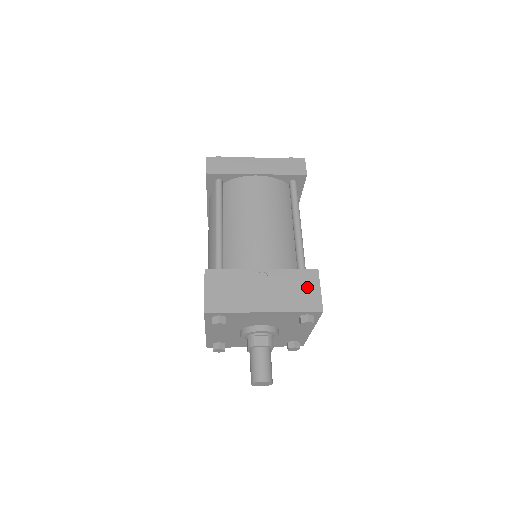
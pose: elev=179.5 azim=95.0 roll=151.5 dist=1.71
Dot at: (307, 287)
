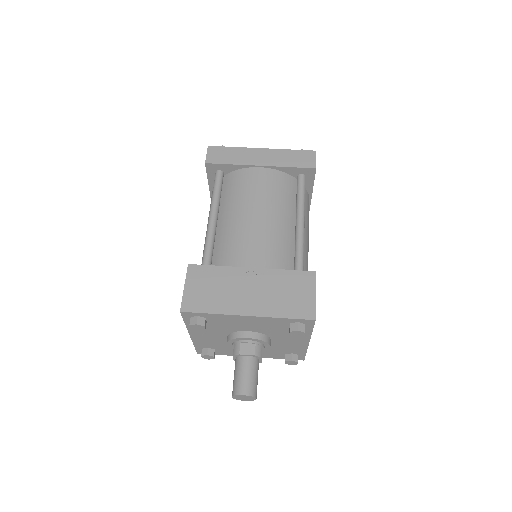
Dot at: (300, 291)
